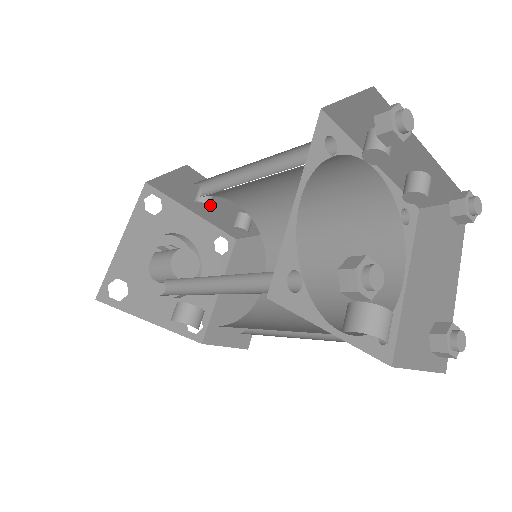
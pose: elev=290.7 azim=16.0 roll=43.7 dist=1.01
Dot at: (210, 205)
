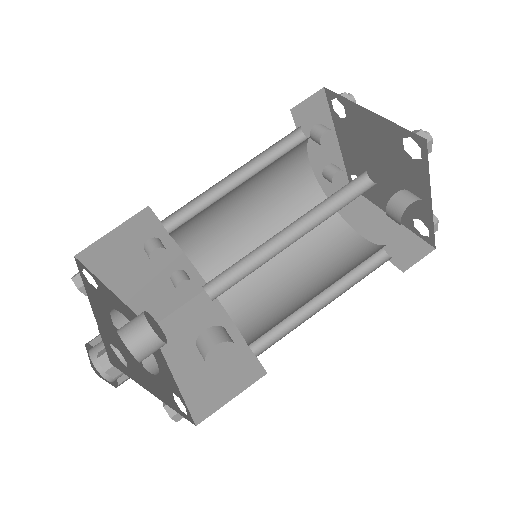
Dot at: (166, 253)
